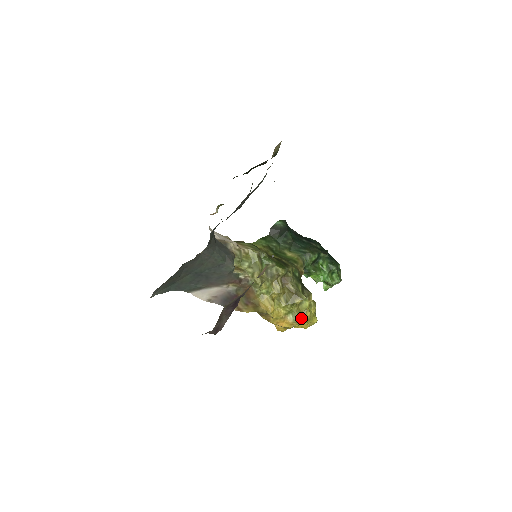
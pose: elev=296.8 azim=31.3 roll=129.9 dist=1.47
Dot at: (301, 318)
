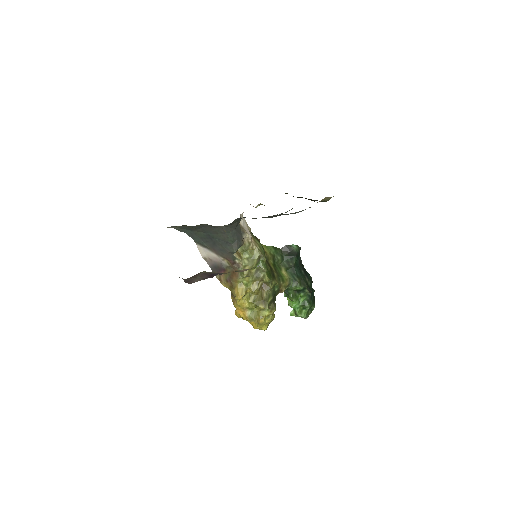
Dot at: (255, 319)
